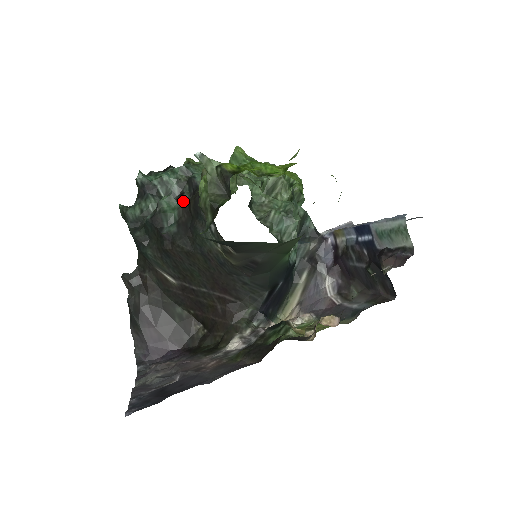
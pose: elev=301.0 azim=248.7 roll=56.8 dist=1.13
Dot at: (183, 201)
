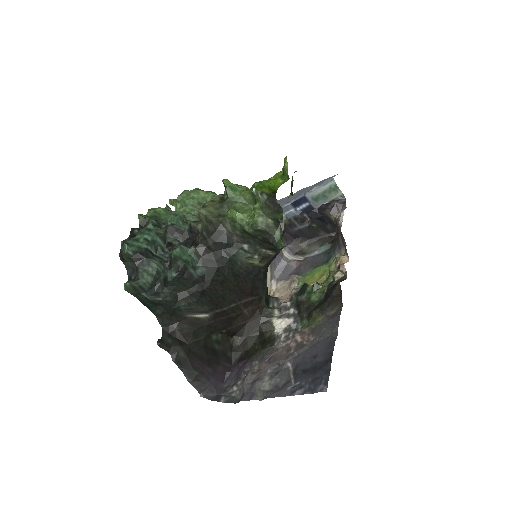
Dot at: occluded
